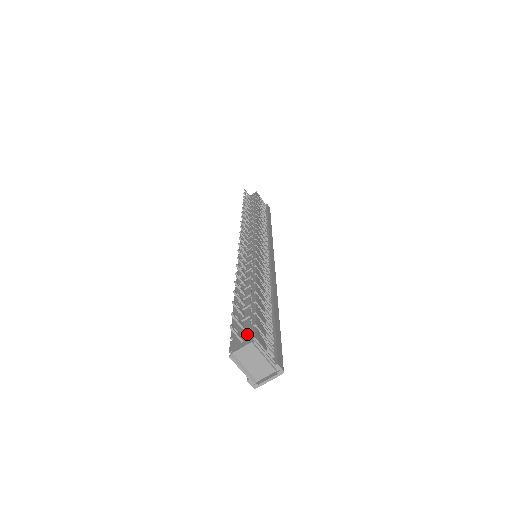
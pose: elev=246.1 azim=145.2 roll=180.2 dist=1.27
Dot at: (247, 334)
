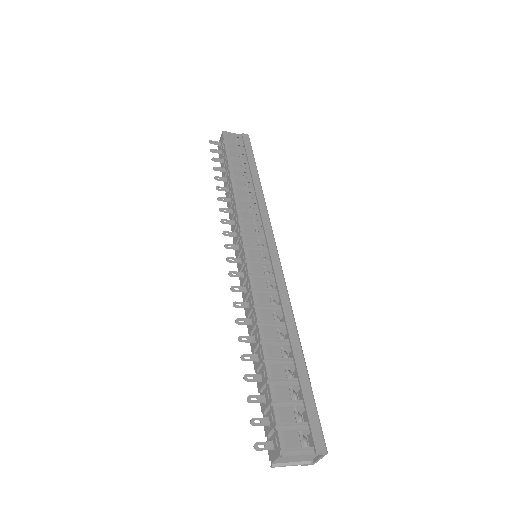
Dot at: (274, 439)
